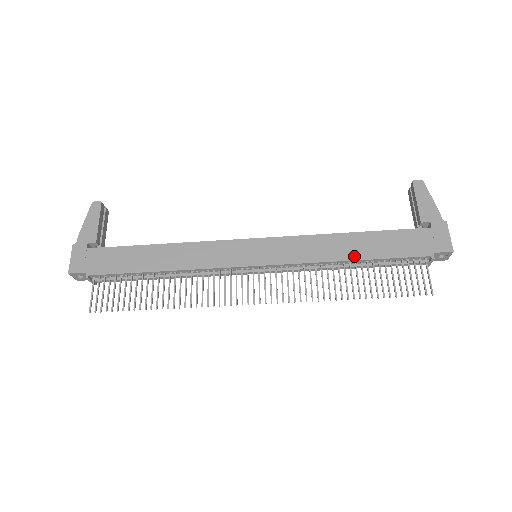
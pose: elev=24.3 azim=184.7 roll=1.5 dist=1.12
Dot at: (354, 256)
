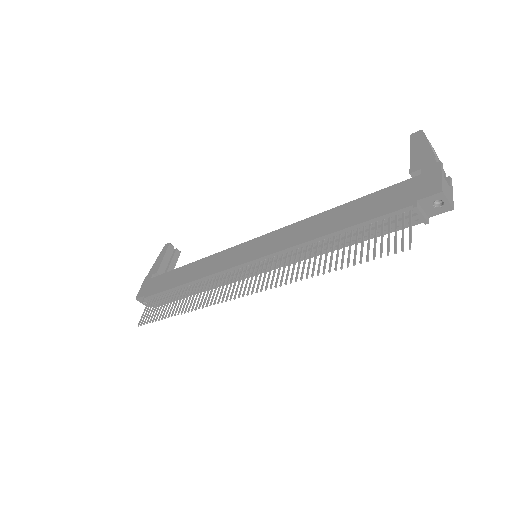
Dot at: (331, 229)
